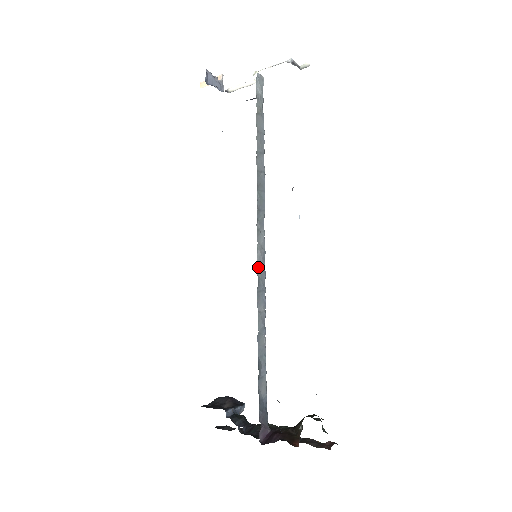
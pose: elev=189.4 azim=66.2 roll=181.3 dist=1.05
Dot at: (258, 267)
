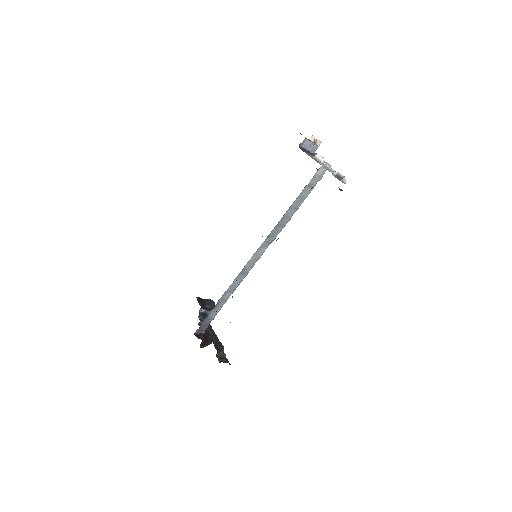
Dot at: (249, 263)
